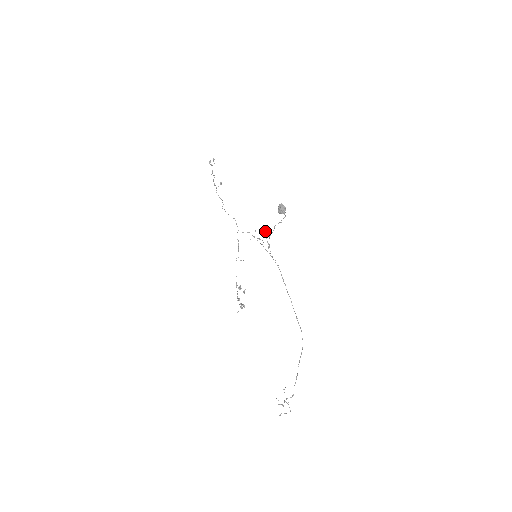
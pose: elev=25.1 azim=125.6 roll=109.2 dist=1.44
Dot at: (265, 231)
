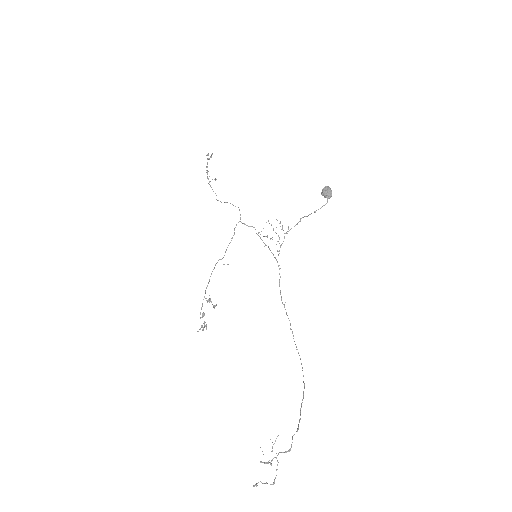
Dot at: (280, 226)
